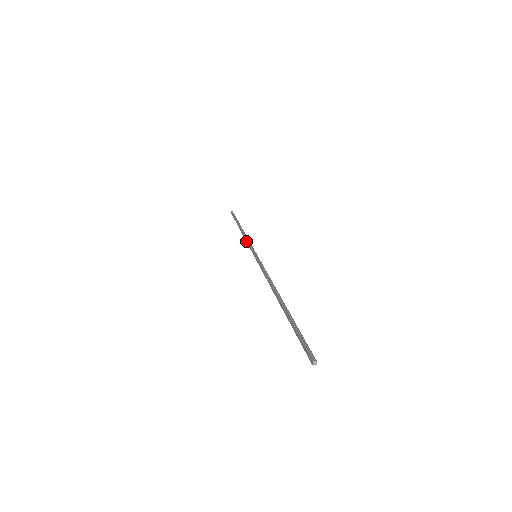
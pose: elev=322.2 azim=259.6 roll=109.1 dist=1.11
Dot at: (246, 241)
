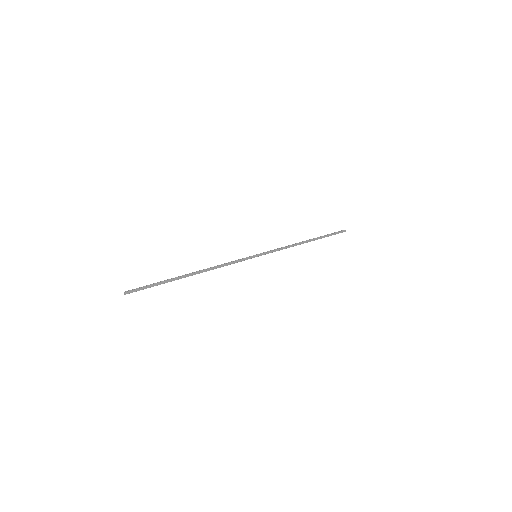
Dot at: (283, 248)
